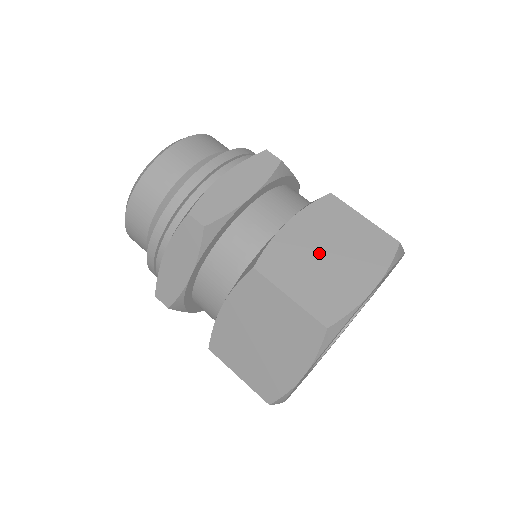
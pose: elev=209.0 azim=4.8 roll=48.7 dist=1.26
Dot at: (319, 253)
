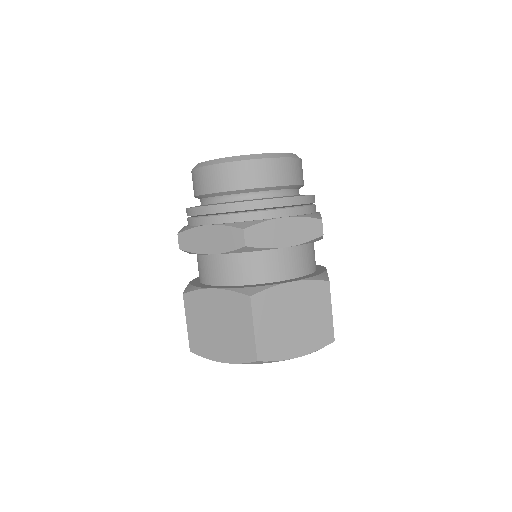
Dot at: (214, 320)
